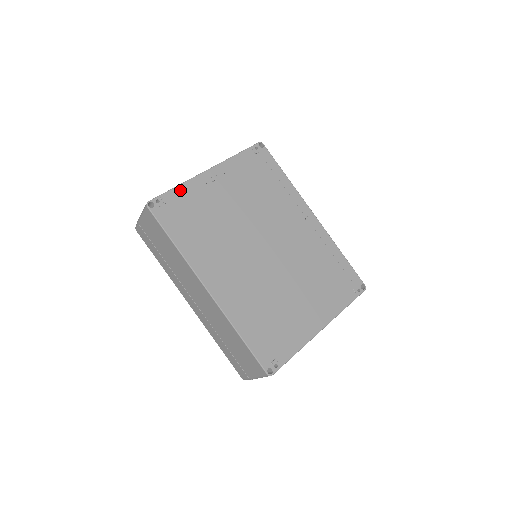
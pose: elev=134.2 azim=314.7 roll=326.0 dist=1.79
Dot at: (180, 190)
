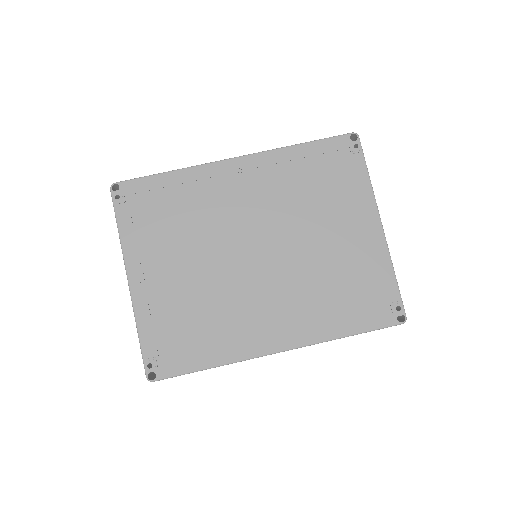
Dot at: (144, 331)
